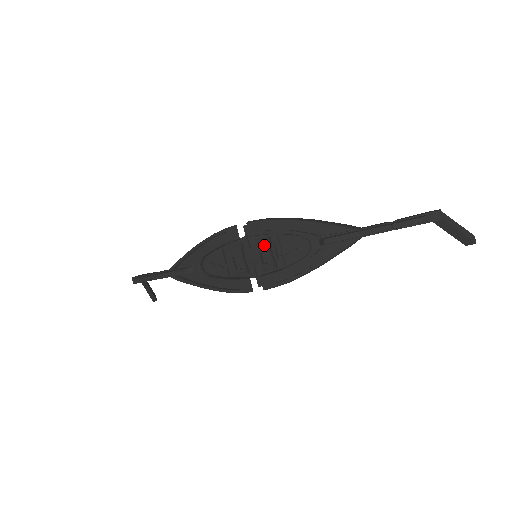
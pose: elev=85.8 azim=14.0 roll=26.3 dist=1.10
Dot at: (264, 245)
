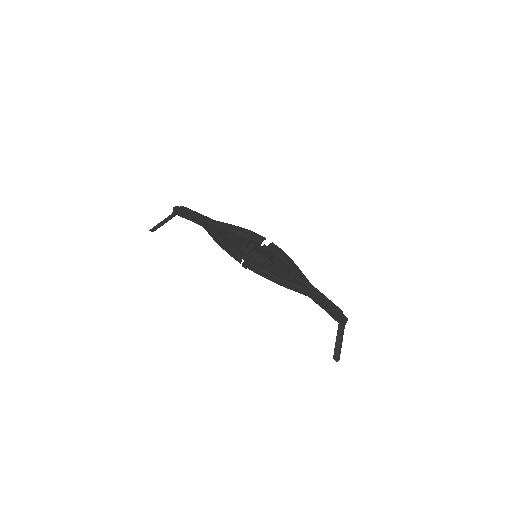
Dot at: (270, 254)
